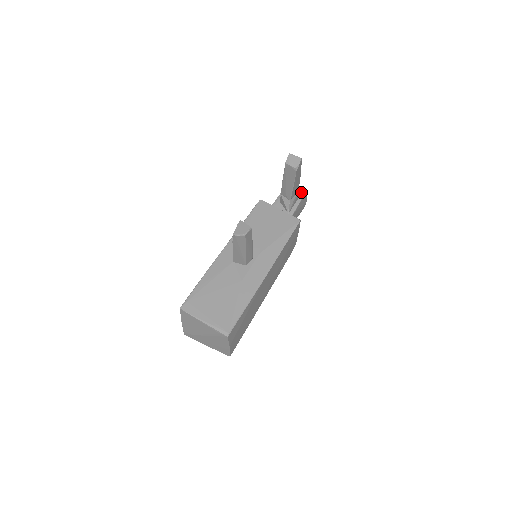
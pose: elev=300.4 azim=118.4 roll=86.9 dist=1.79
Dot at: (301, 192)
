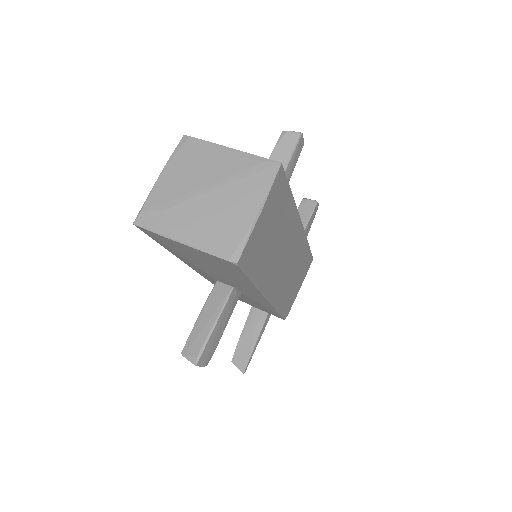
Dot at: occluded
